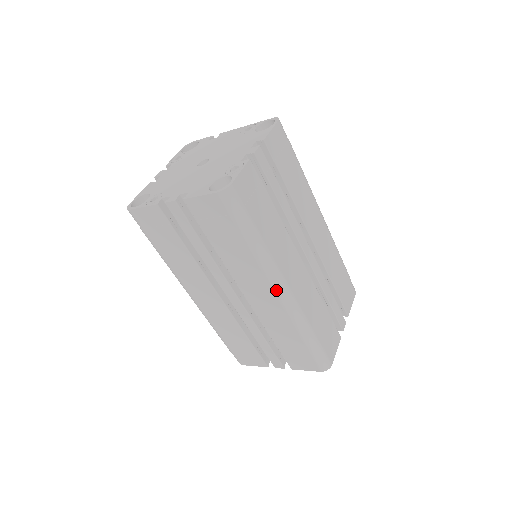
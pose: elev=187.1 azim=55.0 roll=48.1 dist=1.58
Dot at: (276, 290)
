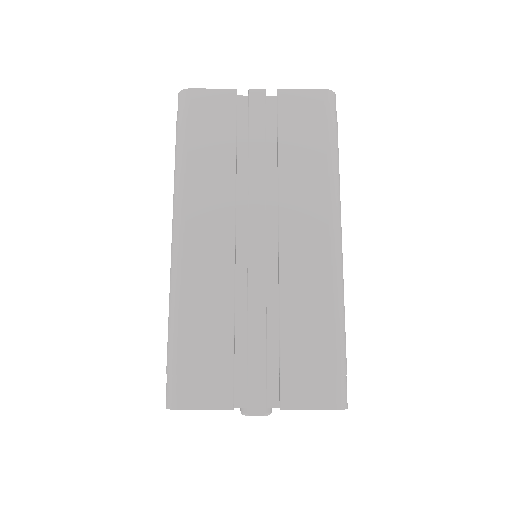
Dot at: (333, 228)
